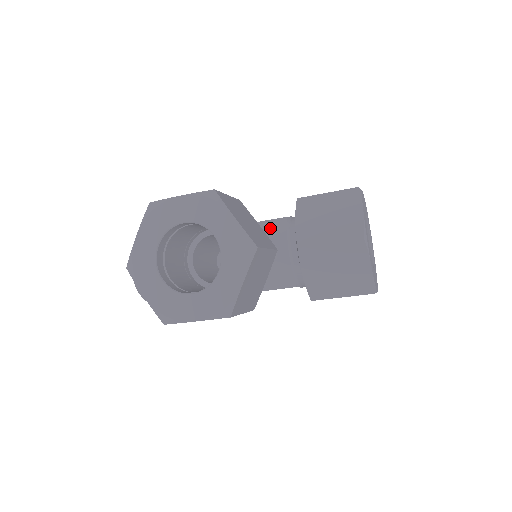
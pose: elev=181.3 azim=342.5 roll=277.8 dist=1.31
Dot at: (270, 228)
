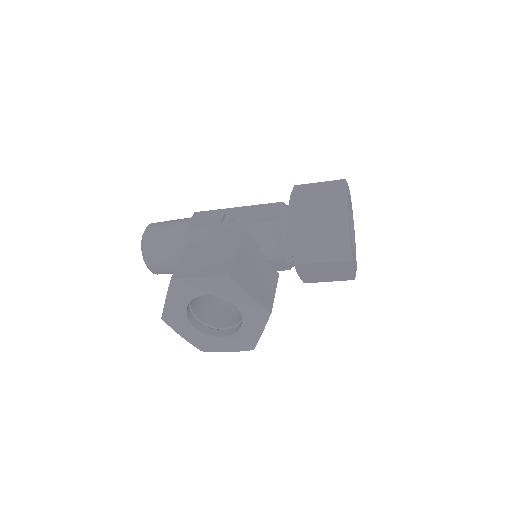
Dot at: (265, 231)
